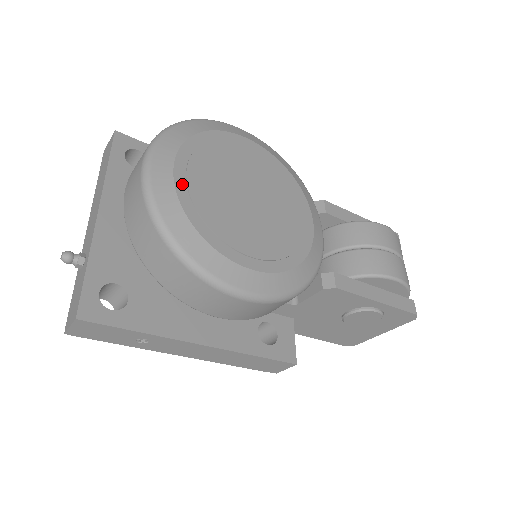
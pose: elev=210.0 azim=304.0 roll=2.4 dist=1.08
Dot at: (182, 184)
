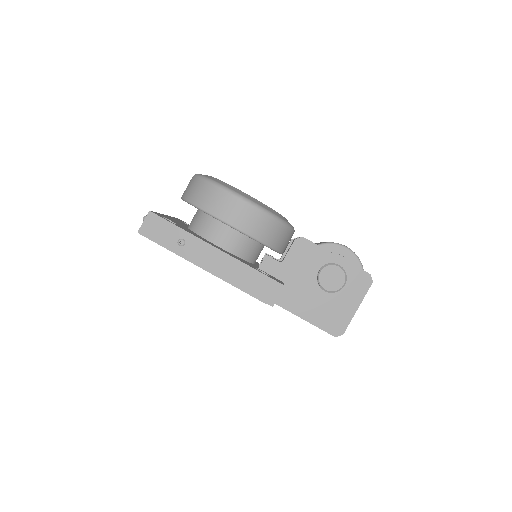
Dot at: occluded
